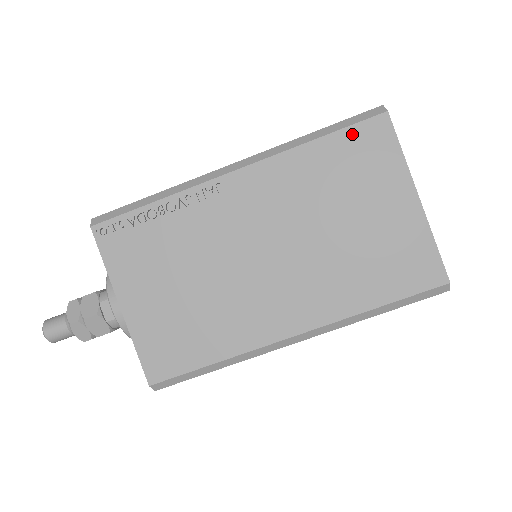
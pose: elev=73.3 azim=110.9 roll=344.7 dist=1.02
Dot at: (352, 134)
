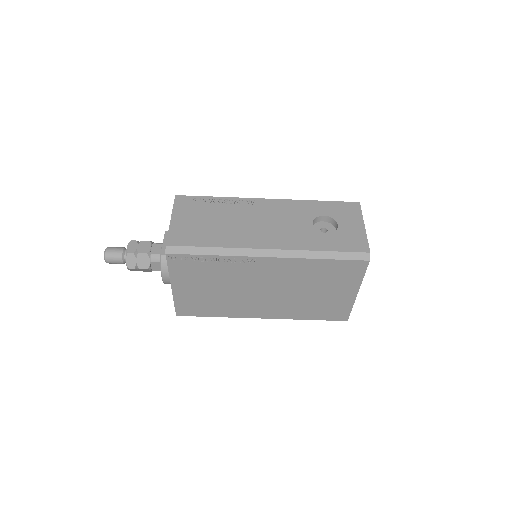
Dot at: (344, 263)
